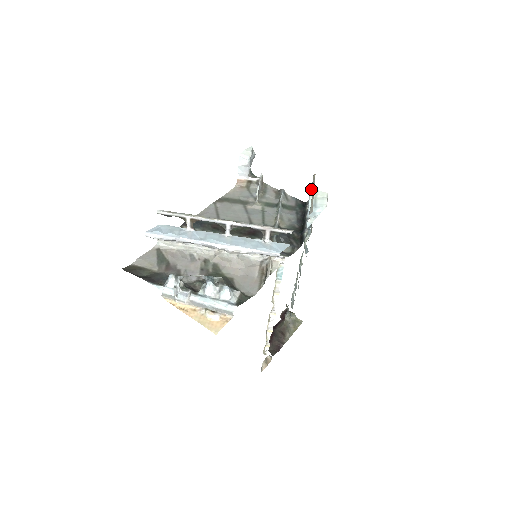
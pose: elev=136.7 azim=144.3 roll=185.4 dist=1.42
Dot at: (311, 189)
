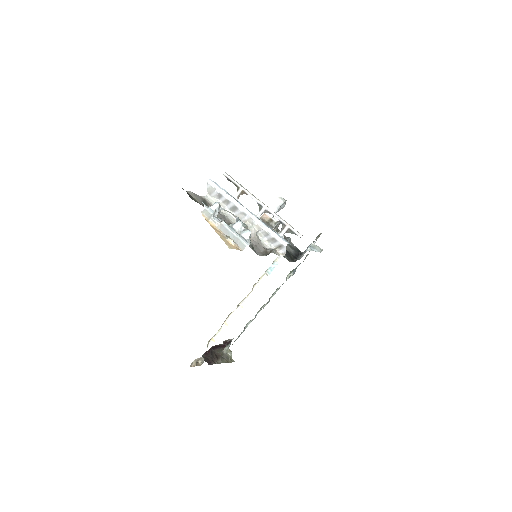
Dot at: occluded
